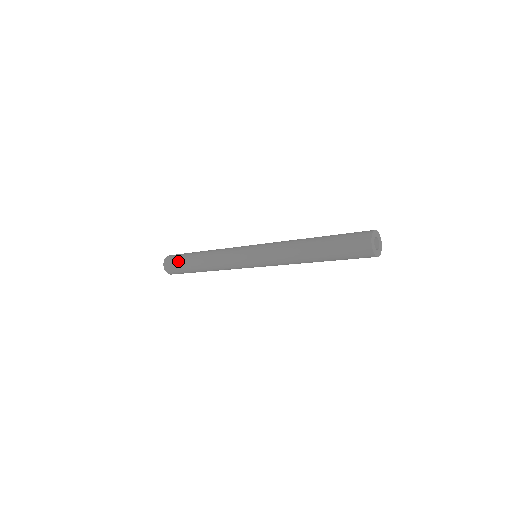
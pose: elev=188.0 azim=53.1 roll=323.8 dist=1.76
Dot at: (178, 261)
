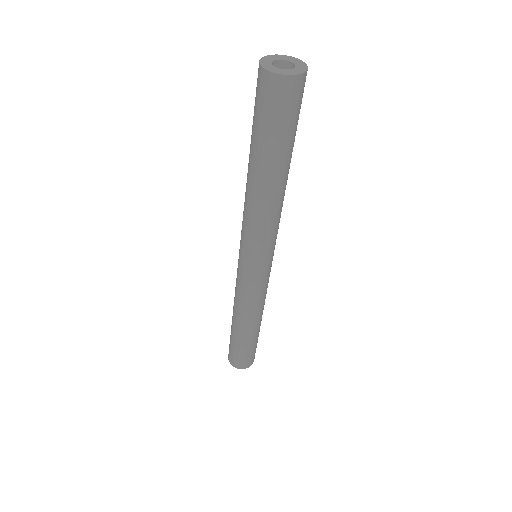
Dot at: (232, 348)
